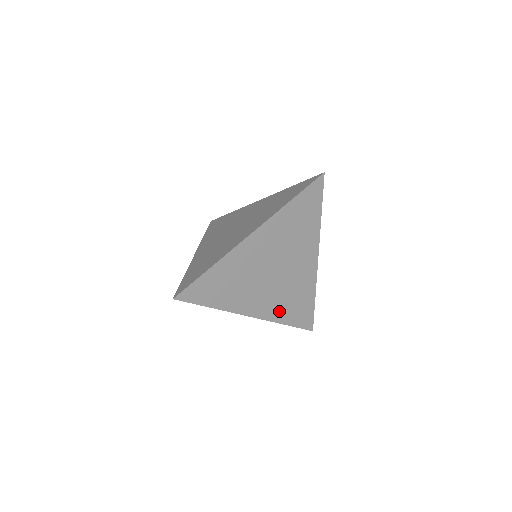
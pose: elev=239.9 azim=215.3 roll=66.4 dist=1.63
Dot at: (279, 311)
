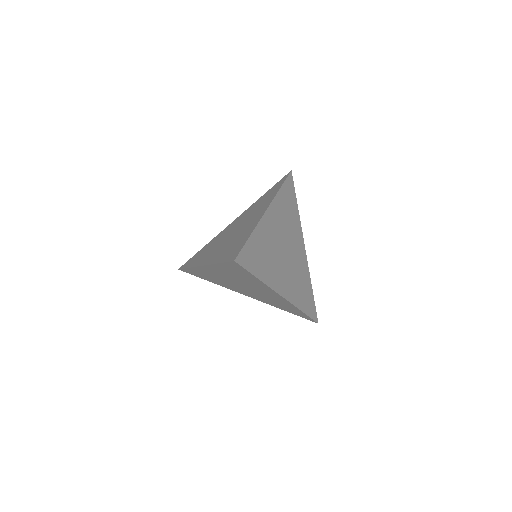
Dot at: (296, 295)
